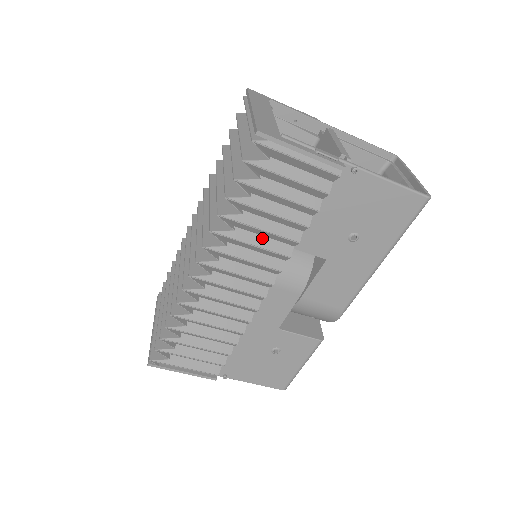
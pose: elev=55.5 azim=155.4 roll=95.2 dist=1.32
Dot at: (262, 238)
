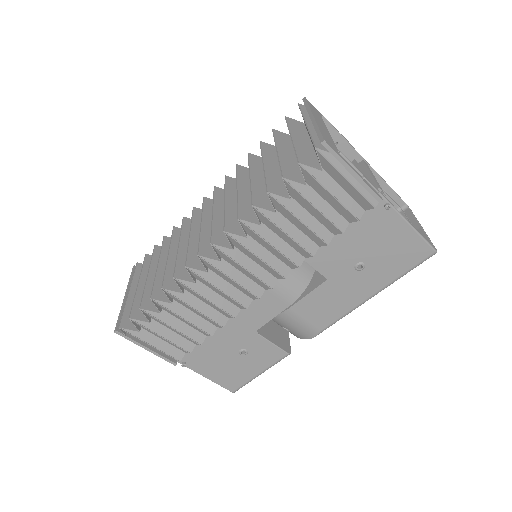
Dot at: (281, 241)
